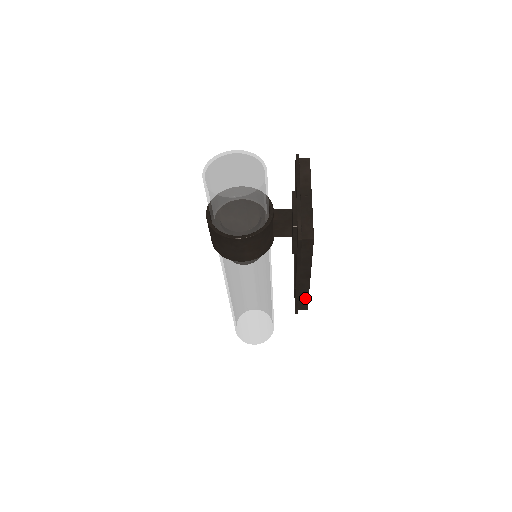
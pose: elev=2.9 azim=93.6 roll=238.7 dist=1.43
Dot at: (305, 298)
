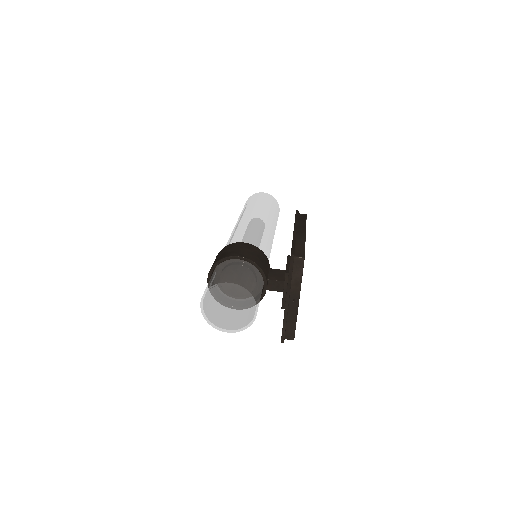
Dot at: occluded
